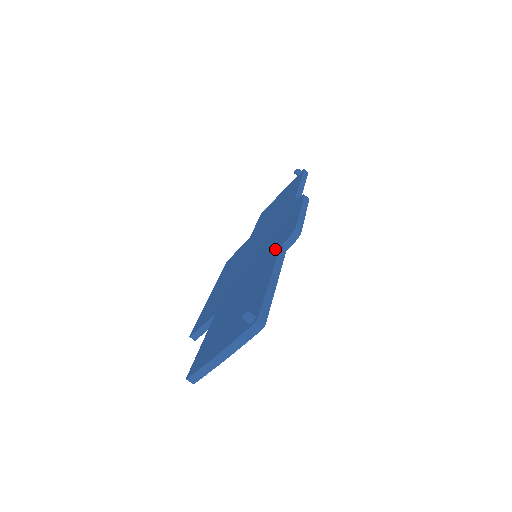
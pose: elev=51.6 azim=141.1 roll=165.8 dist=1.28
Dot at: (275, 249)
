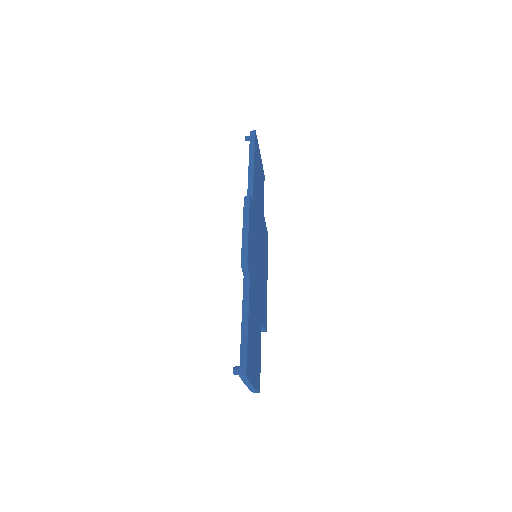
Dot at: occluded
